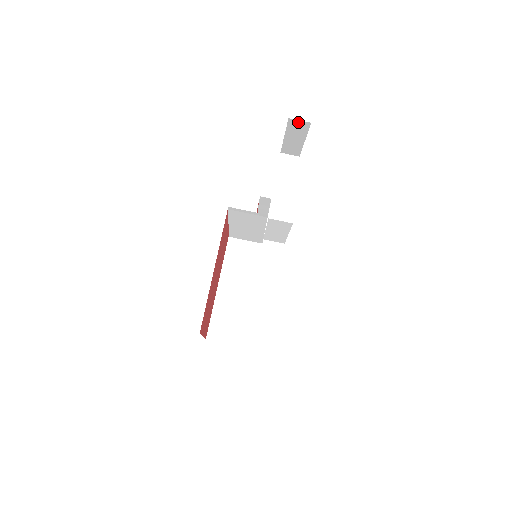
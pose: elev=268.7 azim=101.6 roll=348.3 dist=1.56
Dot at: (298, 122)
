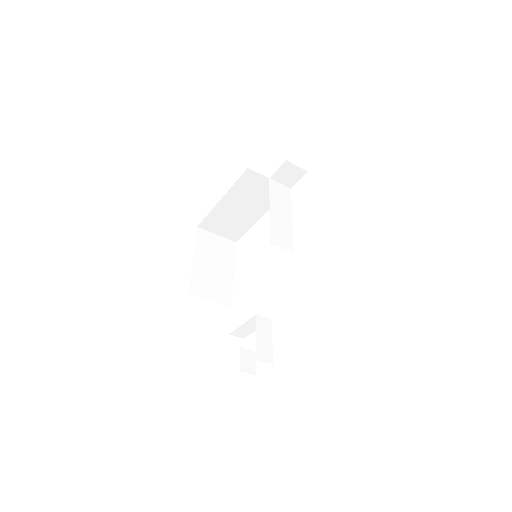
Dot at: occluded
